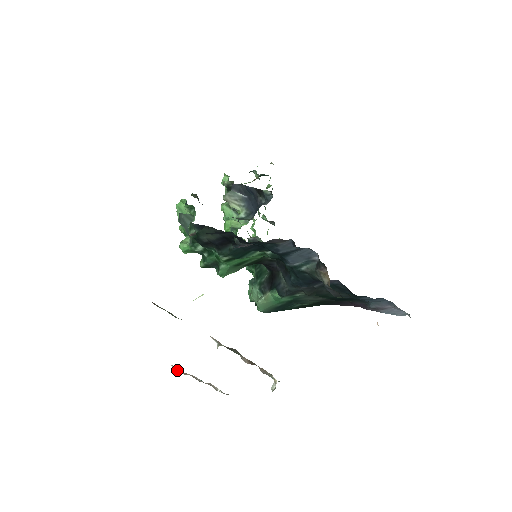
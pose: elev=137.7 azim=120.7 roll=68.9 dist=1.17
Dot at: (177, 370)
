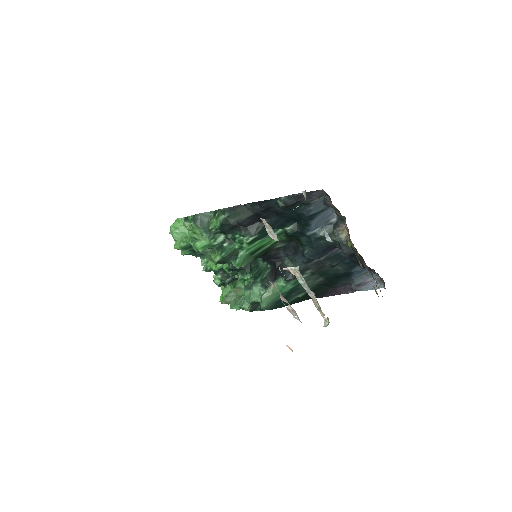
Dot at: occluded
